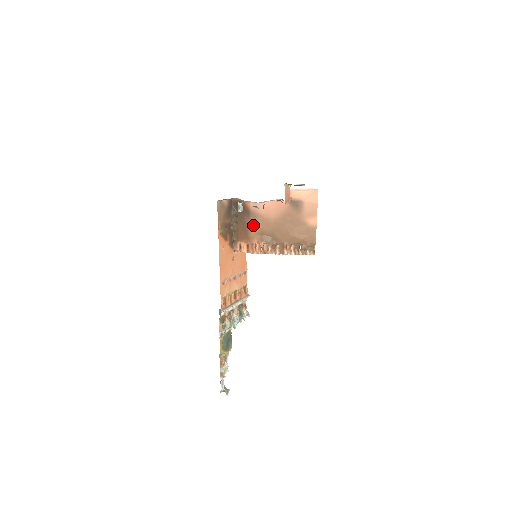
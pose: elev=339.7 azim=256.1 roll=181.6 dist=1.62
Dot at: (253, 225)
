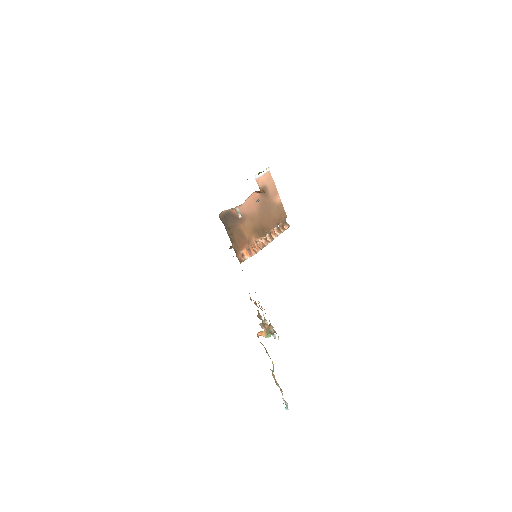
Dot at: (246, 227)
